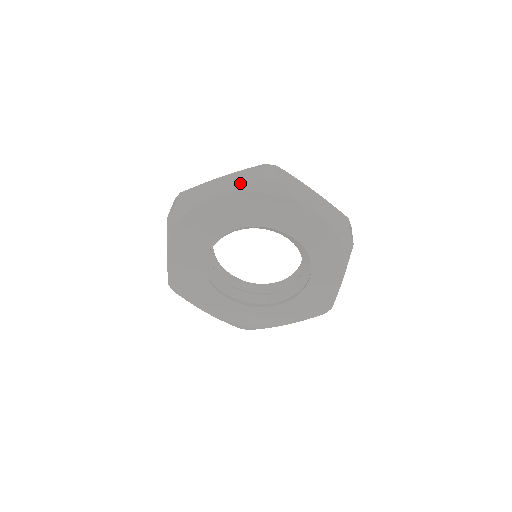
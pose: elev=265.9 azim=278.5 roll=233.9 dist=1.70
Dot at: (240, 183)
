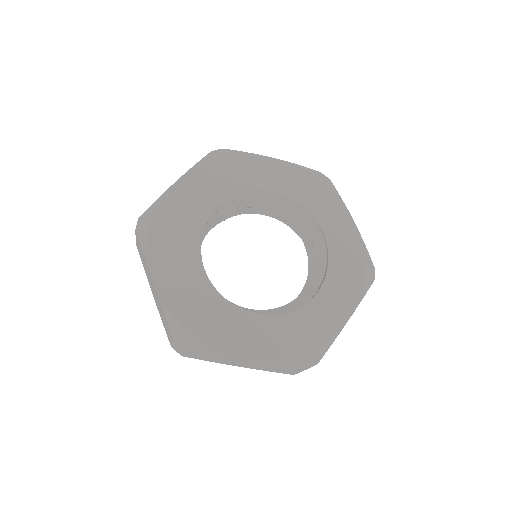
Dot at: occluded
